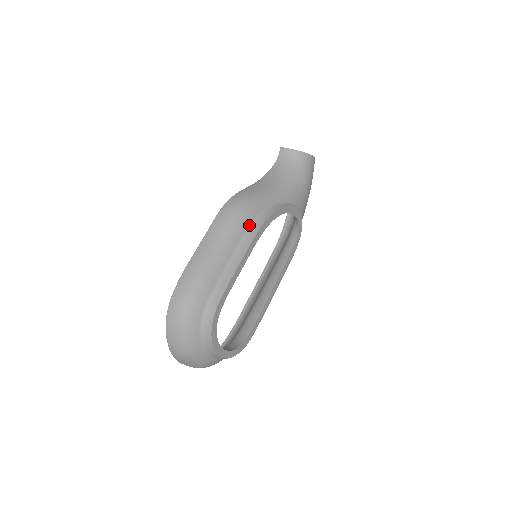
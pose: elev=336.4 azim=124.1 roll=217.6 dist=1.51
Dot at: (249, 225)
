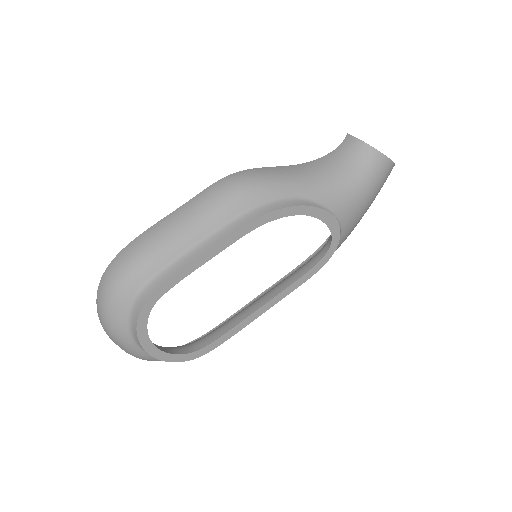
Dot at: (244, 210)
